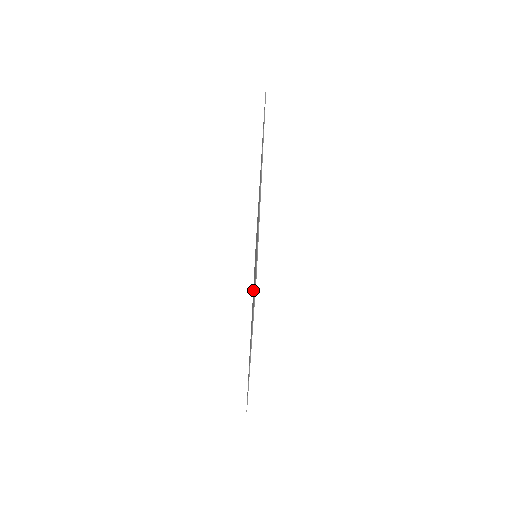
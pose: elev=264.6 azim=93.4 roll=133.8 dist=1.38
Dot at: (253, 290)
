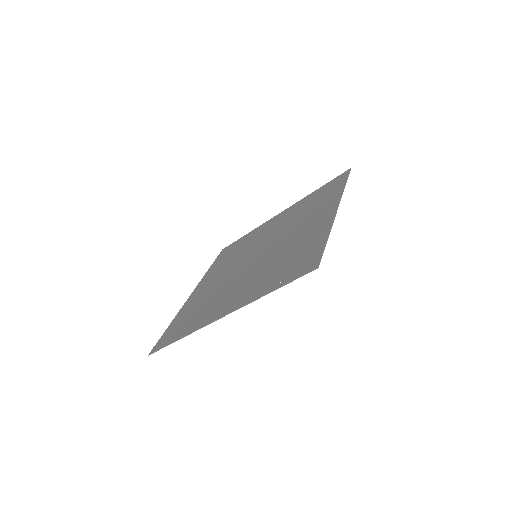
Dot at: (226, 276)
